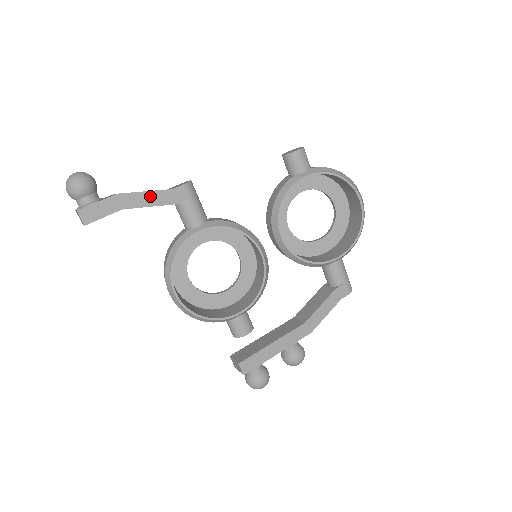
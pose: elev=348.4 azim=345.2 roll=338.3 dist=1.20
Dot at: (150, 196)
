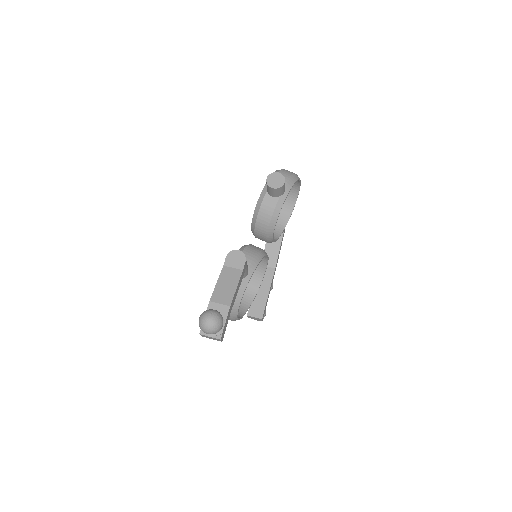
Dot at: (237, 288)
